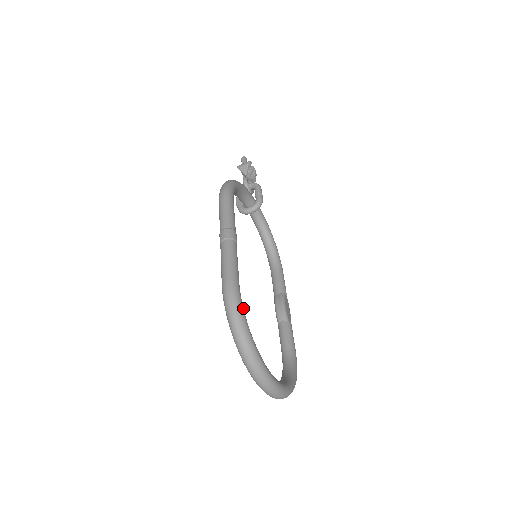
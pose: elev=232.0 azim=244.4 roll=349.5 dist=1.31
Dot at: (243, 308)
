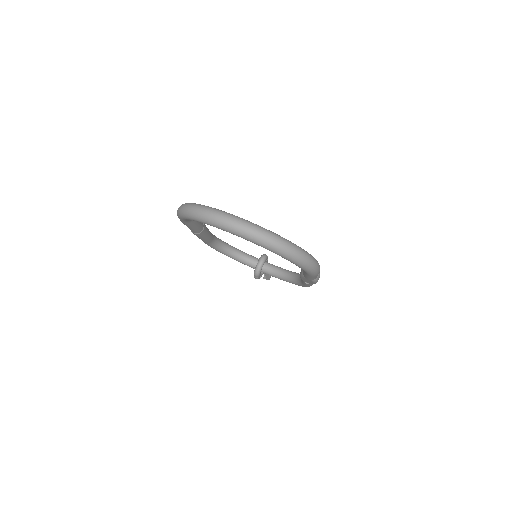
Dot at: occluded
